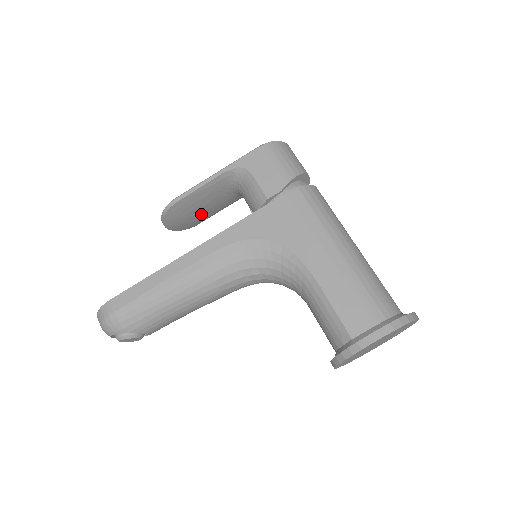
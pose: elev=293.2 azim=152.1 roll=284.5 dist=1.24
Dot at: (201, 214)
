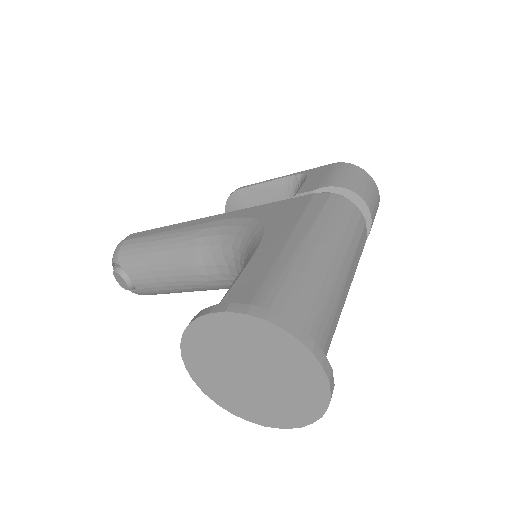
Dot at: occluded
